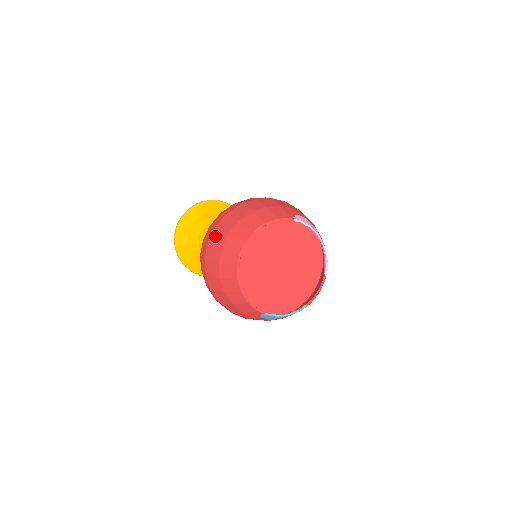
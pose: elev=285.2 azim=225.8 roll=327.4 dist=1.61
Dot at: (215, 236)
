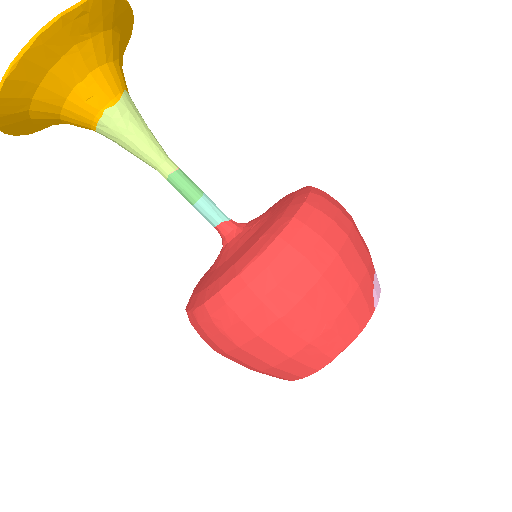
Dot at: (257, 349)
